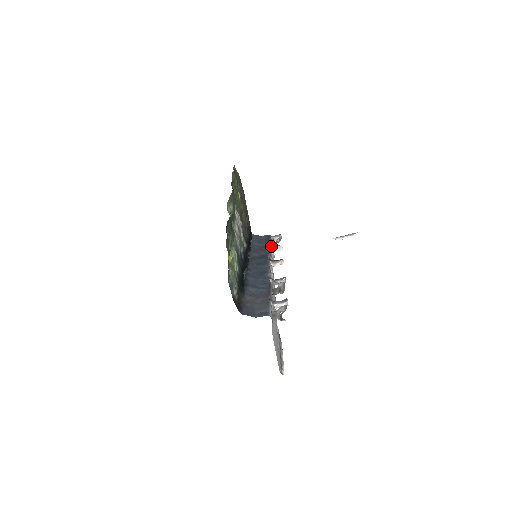
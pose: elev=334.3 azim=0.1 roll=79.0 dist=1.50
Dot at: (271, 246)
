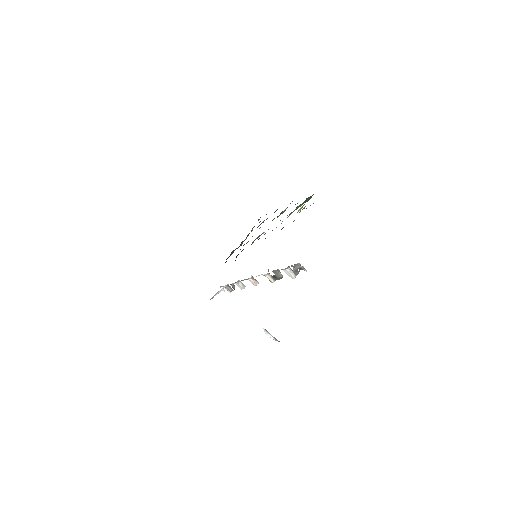
Dot at: occluded
